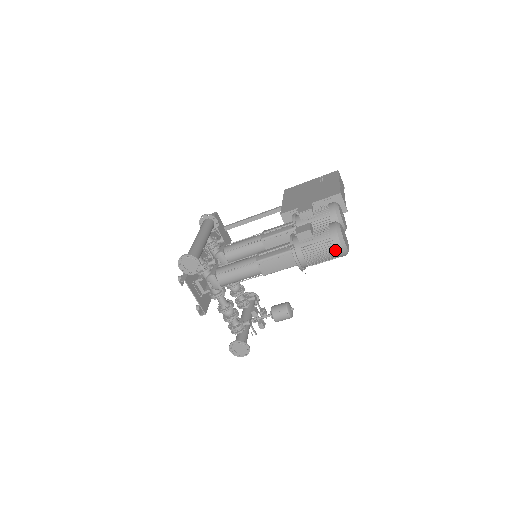
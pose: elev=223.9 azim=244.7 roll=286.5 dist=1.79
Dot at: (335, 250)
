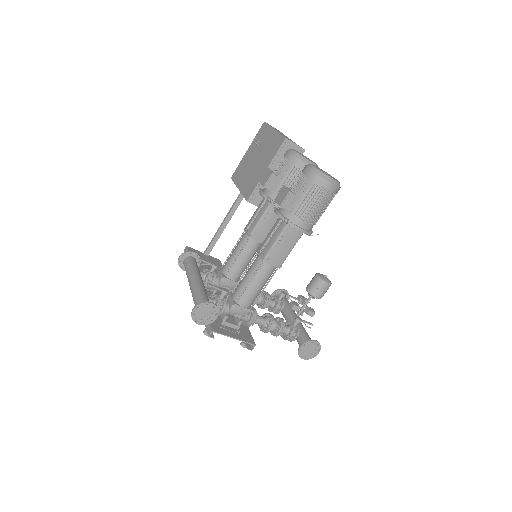
Dot at: (327, 191)
